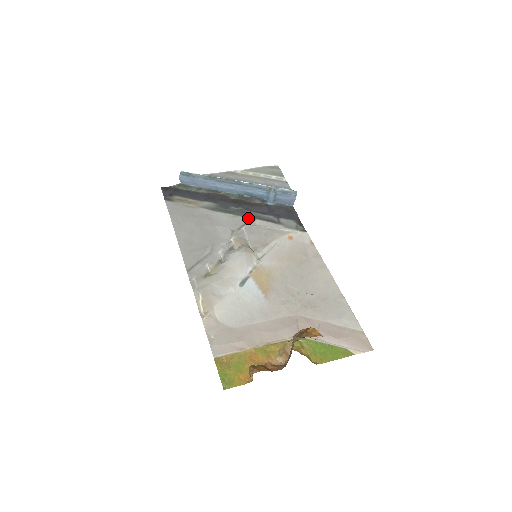
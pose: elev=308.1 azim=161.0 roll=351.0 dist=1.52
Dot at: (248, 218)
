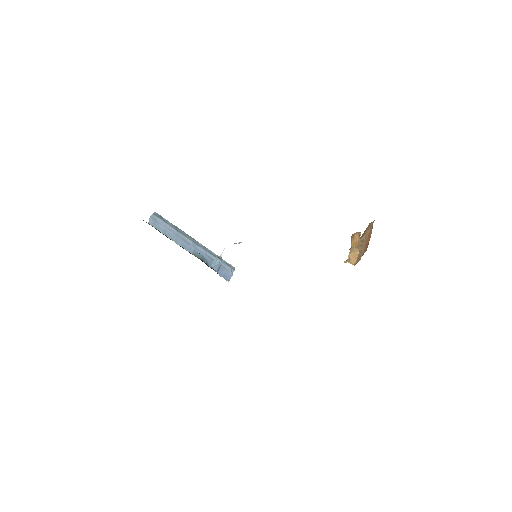
Dot at: occluded
